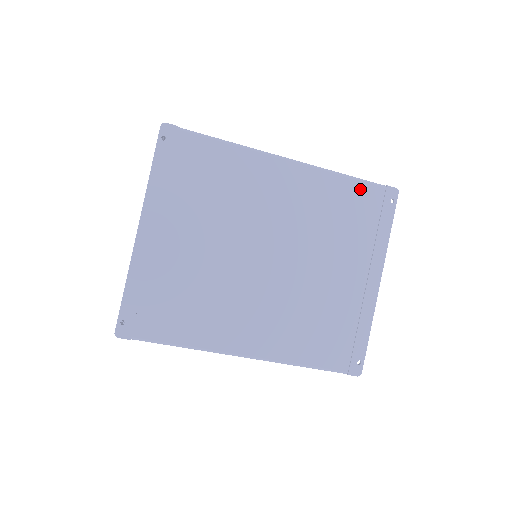
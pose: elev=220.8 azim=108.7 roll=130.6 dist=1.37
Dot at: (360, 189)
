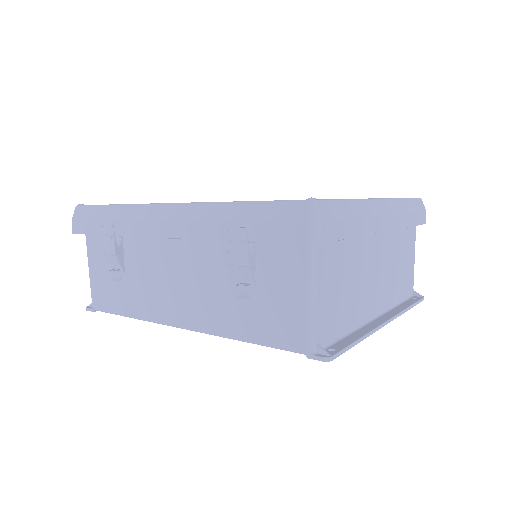
Dot at: occluded
